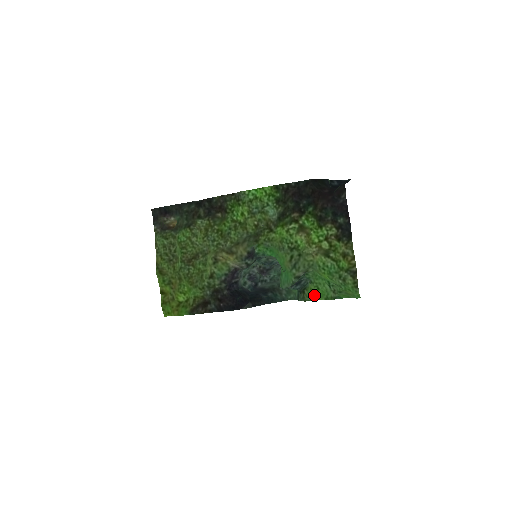
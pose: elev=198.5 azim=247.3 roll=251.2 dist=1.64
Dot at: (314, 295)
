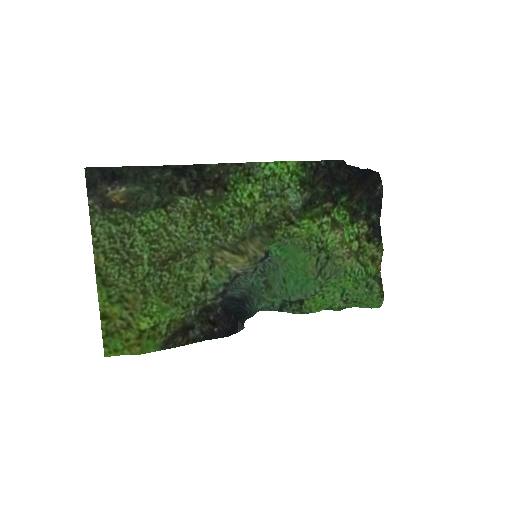
Dot at: (315, 305)
